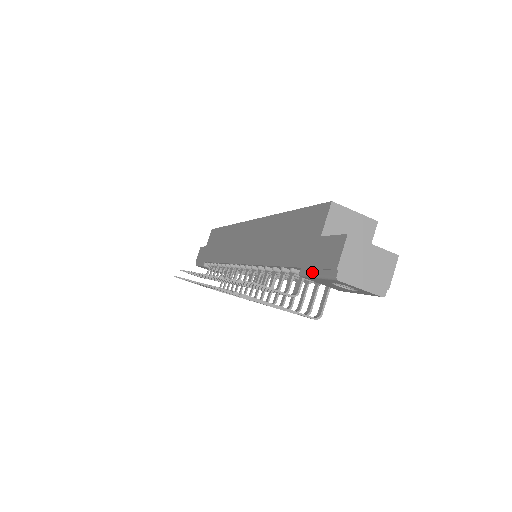
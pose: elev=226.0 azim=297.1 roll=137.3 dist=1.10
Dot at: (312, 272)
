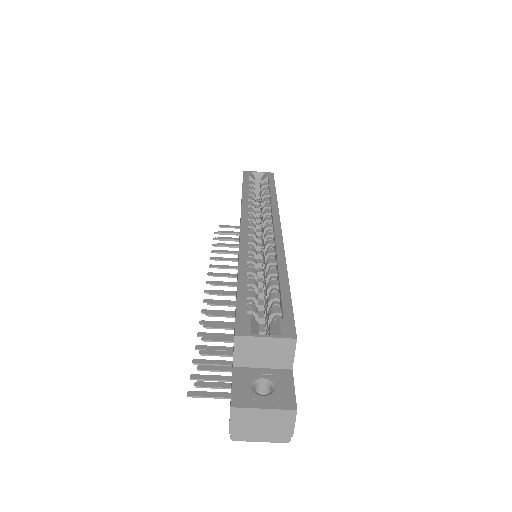
Dot at: occluded
